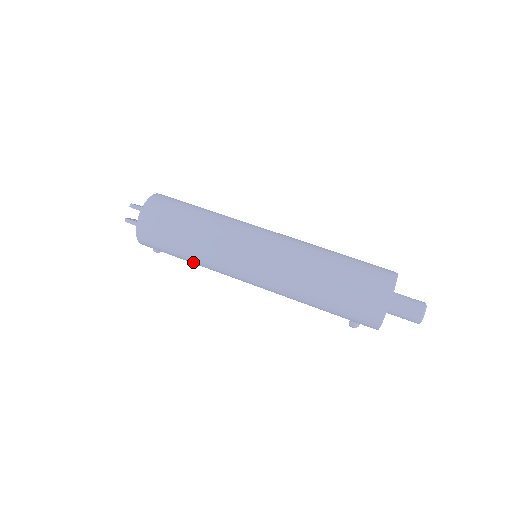
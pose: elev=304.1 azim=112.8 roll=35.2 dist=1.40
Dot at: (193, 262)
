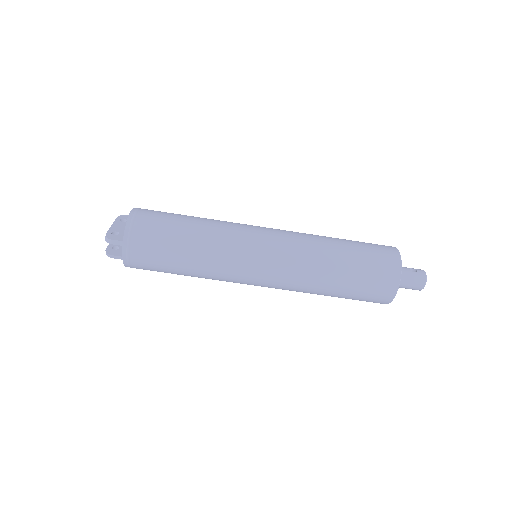
Dot at: occluded
